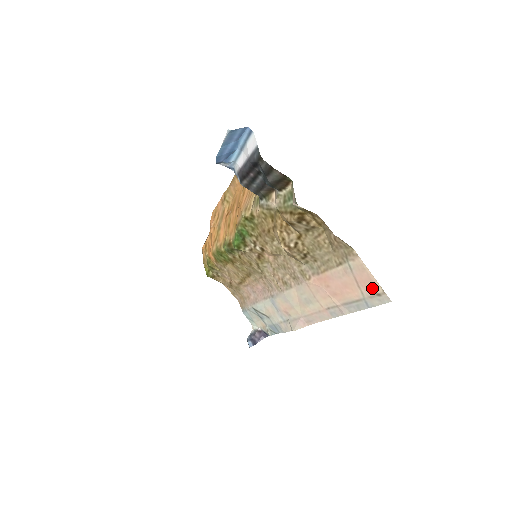
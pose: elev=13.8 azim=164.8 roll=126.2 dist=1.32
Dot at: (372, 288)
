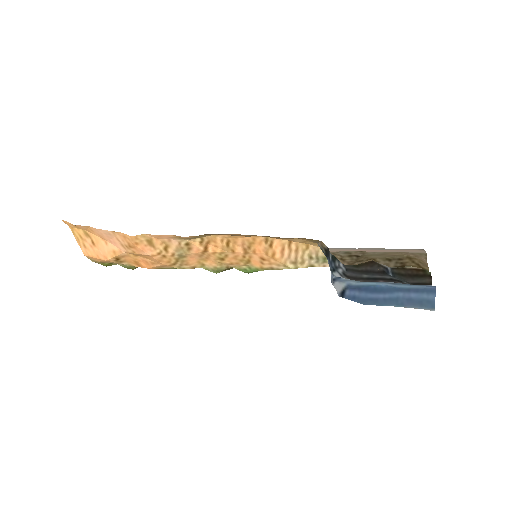
Dot at: (414, 250)
